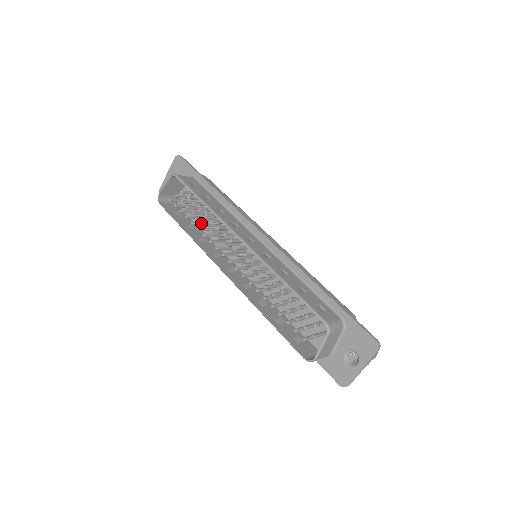
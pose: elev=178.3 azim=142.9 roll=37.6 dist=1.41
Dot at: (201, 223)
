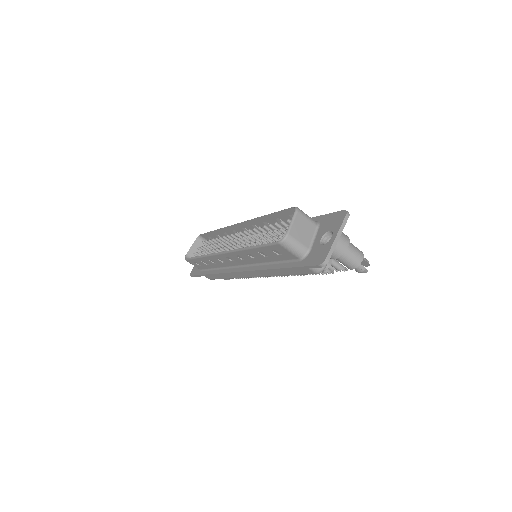
Dot at: occluded
